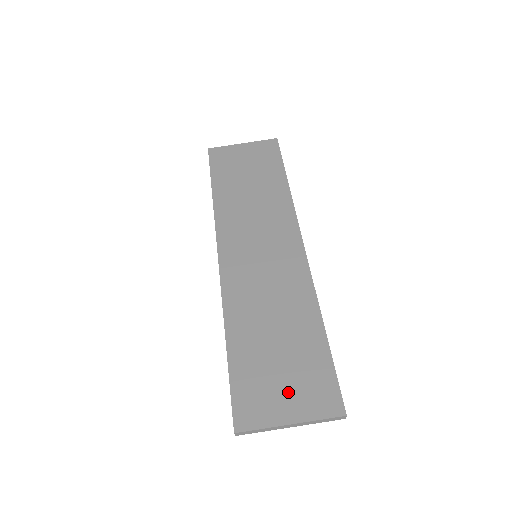
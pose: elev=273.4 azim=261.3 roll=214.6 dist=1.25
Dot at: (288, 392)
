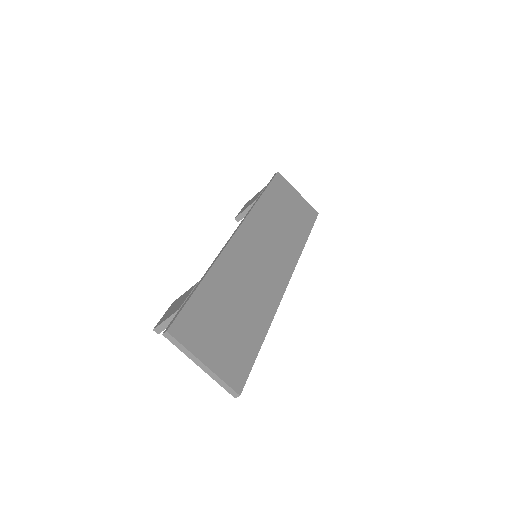
Dot at: (217, 346)
